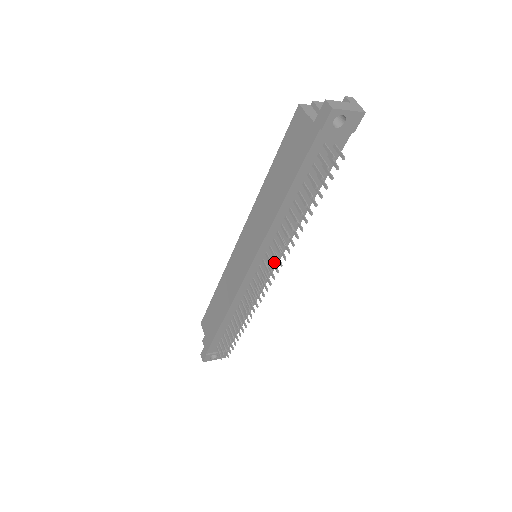
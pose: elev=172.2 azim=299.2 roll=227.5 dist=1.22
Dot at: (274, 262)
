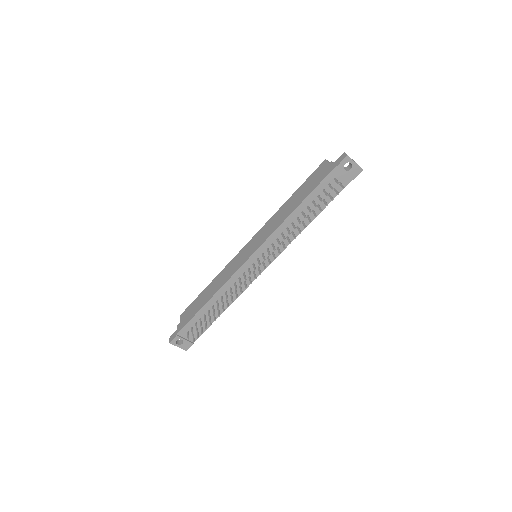
Dot at: (269, 258)
